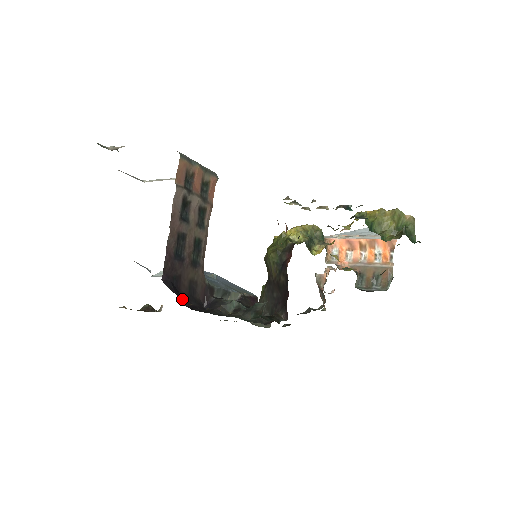
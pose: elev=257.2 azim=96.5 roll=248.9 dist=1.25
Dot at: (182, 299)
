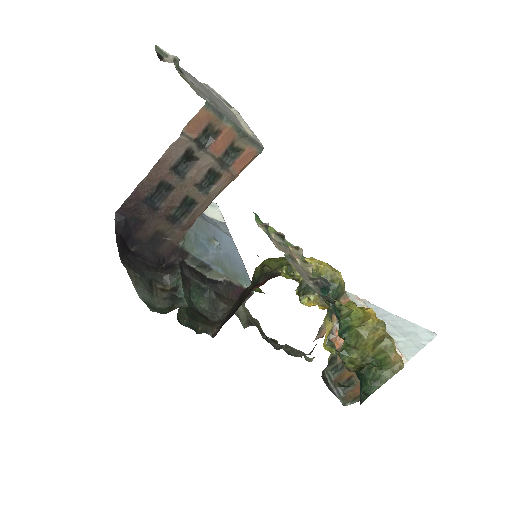
Dot at: (118, 242)
